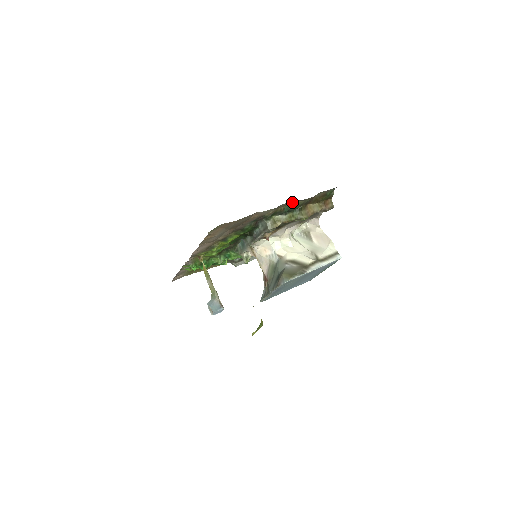
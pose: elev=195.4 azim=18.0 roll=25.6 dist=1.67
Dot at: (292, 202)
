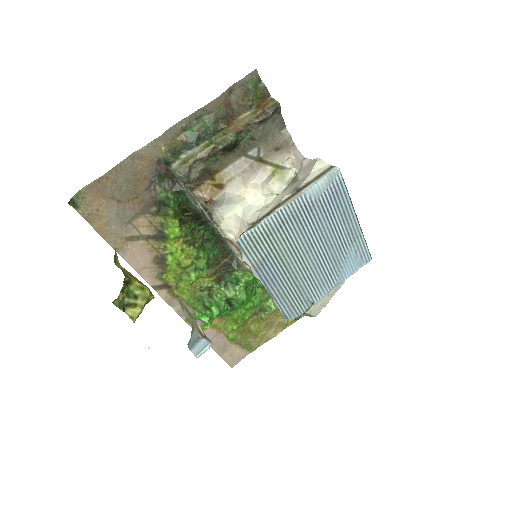
Dot at: (190, 120)
